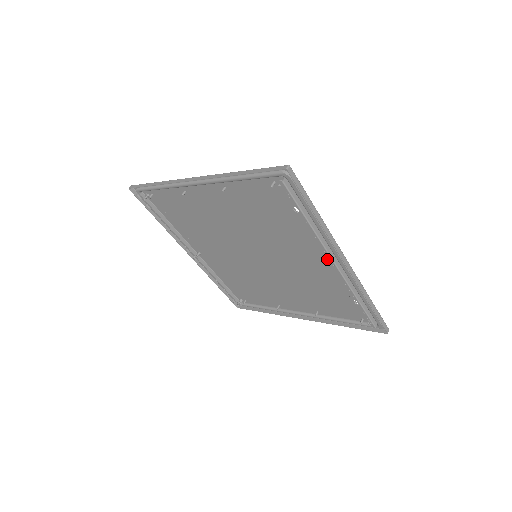
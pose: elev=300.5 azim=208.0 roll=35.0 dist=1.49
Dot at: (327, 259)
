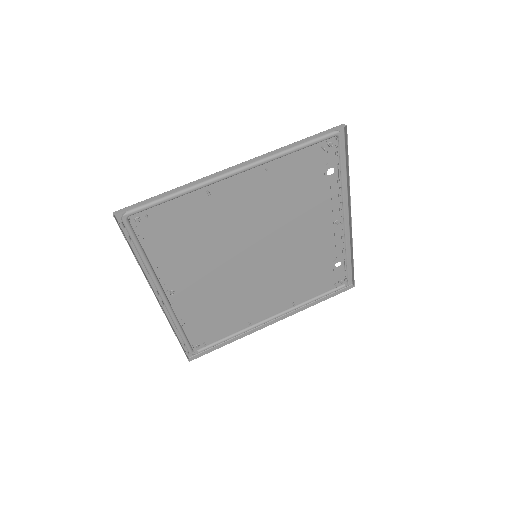
Dot at: (332, 223)
